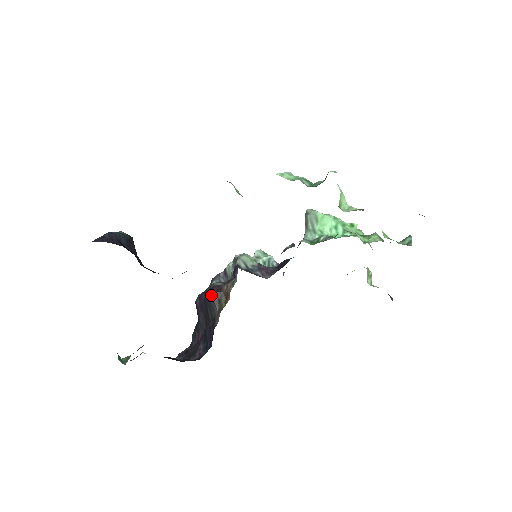
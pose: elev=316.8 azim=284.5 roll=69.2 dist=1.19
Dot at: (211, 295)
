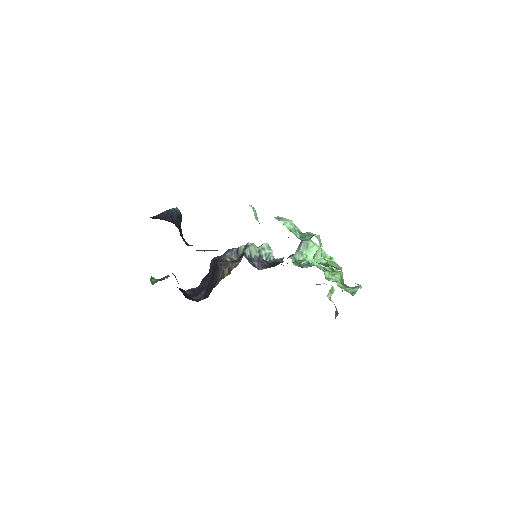
Dot at: (219, 266)
